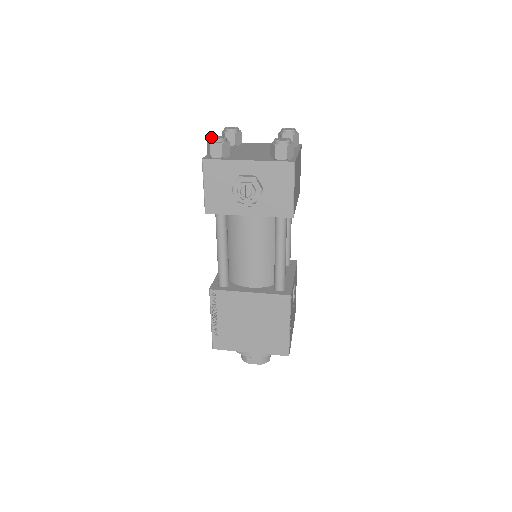
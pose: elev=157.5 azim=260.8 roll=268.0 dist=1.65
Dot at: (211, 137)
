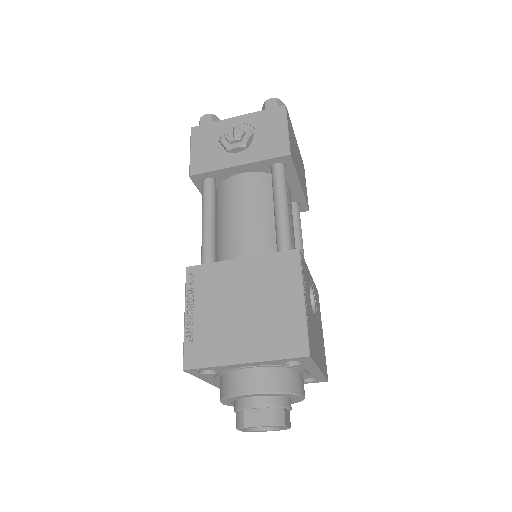
Dot at: occluded
